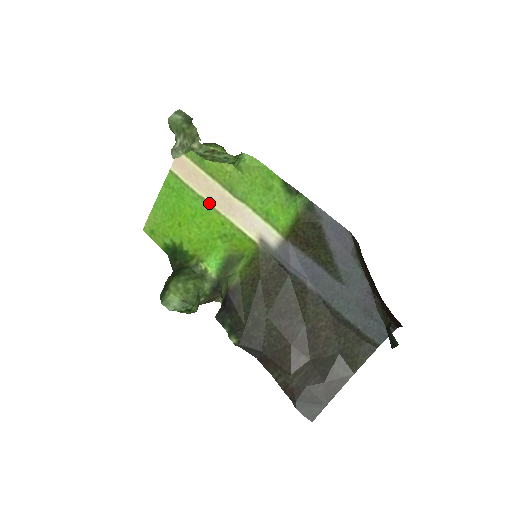
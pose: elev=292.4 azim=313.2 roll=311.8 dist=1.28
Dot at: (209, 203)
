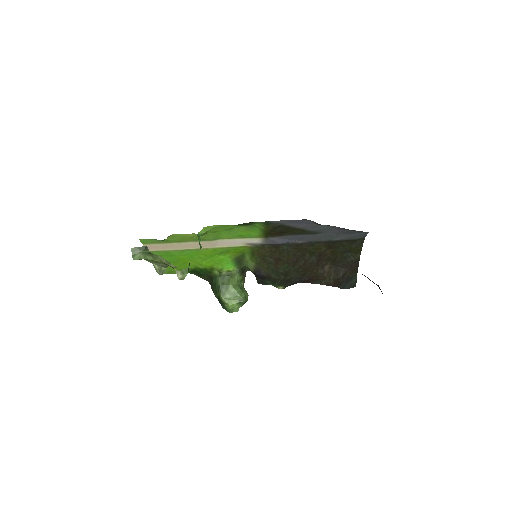
Dot at: (195, 249)
